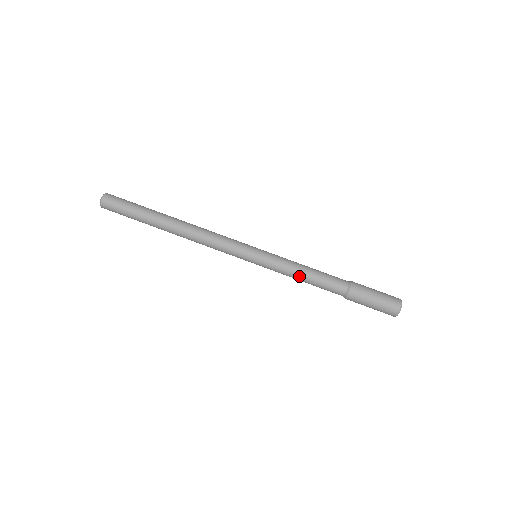
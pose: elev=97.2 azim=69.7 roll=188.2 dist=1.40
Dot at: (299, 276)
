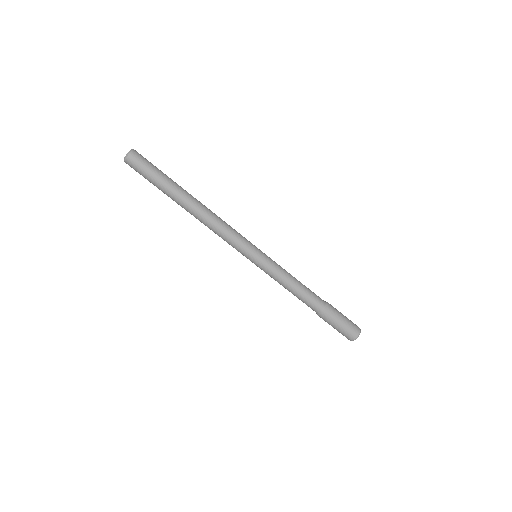
Dot at: (285, 287)
